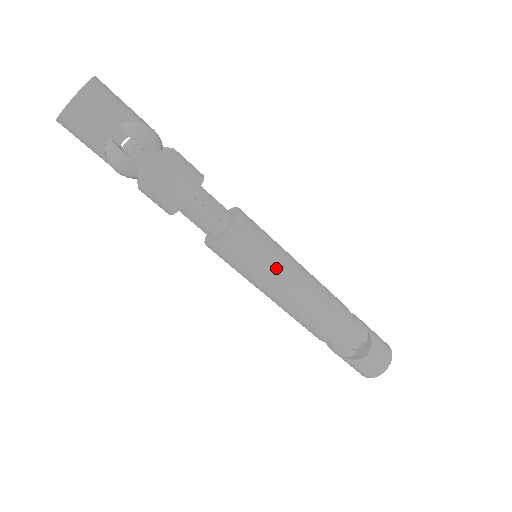
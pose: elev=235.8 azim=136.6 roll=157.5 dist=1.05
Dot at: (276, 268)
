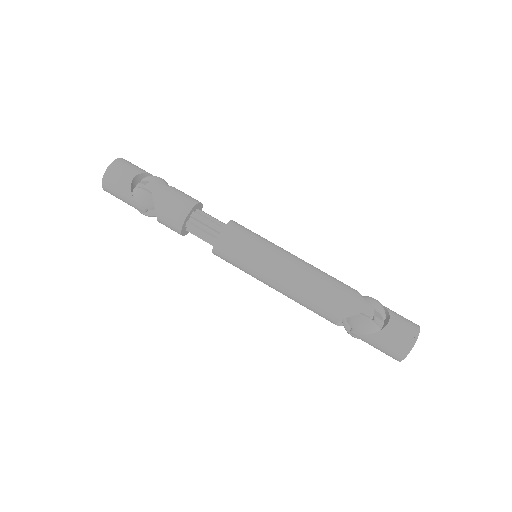
Dot at: (270, 250)
